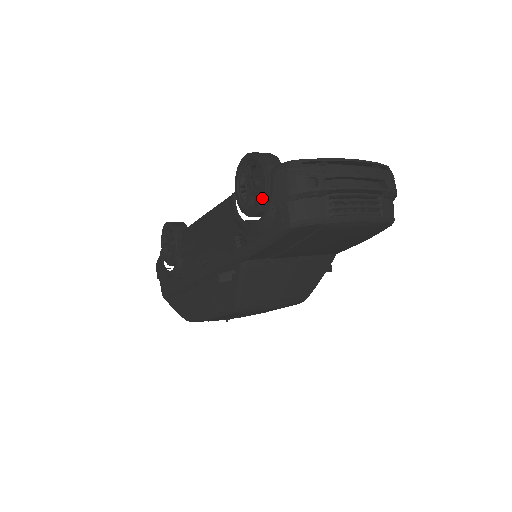
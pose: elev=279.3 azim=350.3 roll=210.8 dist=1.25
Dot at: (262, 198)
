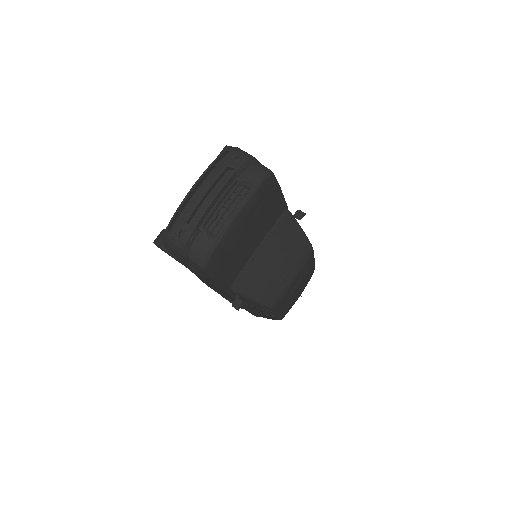
Dot at: (182, 263)
